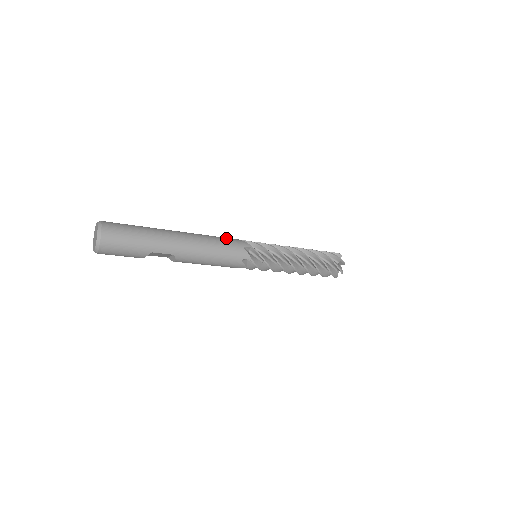
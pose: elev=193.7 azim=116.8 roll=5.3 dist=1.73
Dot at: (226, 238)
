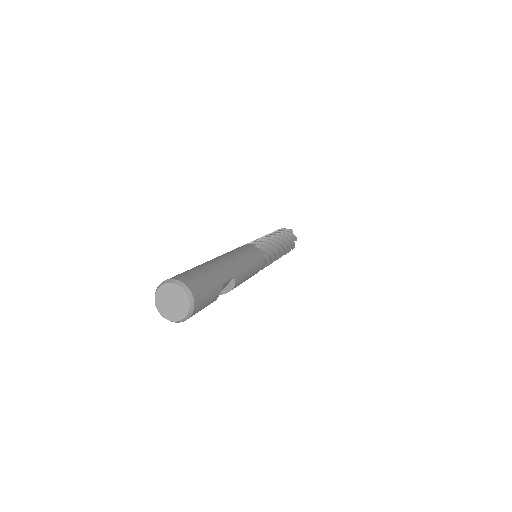
Dot at: (236, 248)
